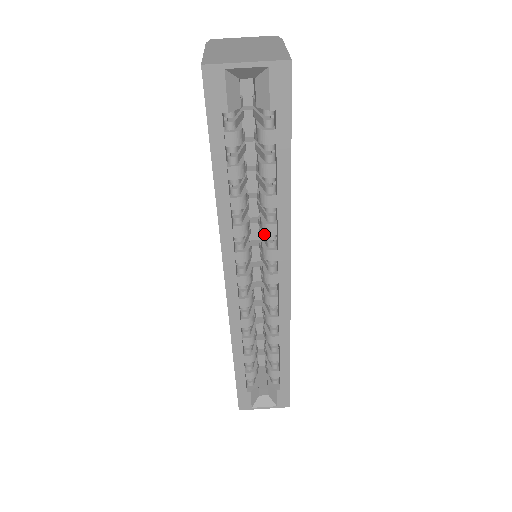
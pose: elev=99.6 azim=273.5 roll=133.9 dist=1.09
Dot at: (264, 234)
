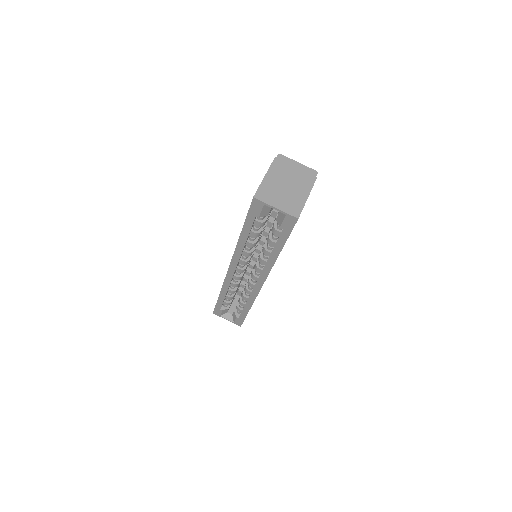
Dot at: occluded
